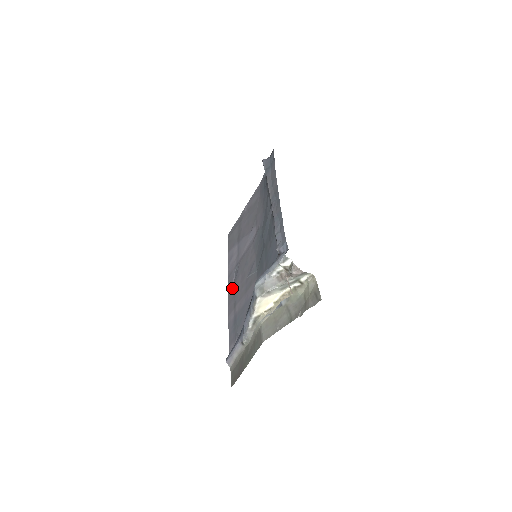
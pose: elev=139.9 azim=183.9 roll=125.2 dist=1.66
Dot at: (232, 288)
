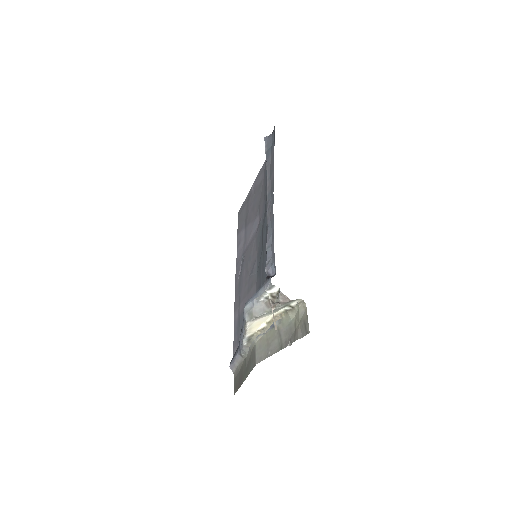
Dot at: (238, 281)
